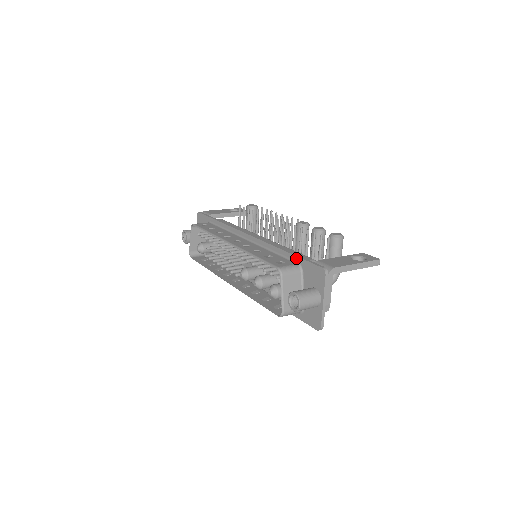
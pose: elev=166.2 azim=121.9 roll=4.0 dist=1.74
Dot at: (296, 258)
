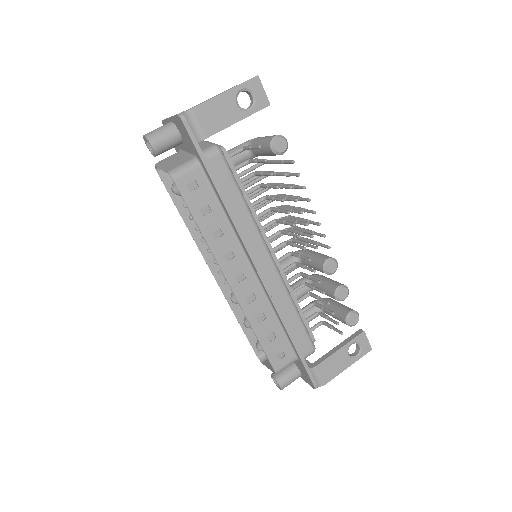
Dot at: (298, 356)
